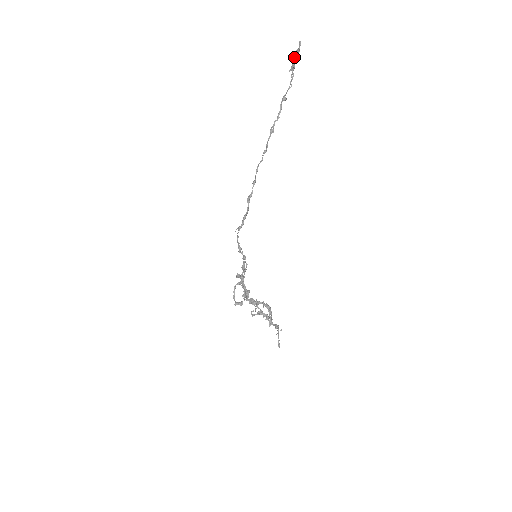
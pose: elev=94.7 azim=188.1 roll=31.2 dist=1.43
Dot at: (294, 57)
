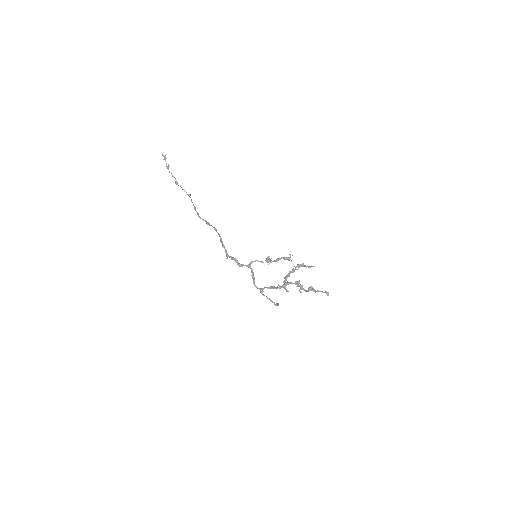
Dot at: occluded
